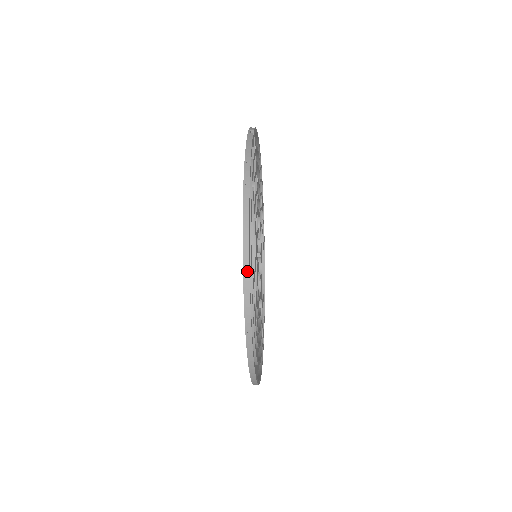
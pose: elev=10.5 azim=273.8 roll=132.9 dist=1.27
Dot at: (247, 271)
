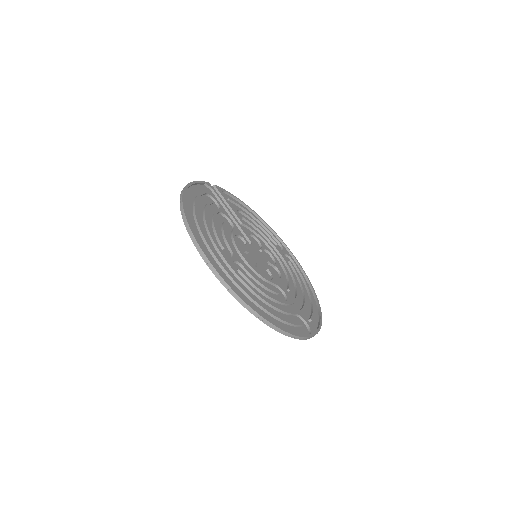
Dot at: (183, 212)
